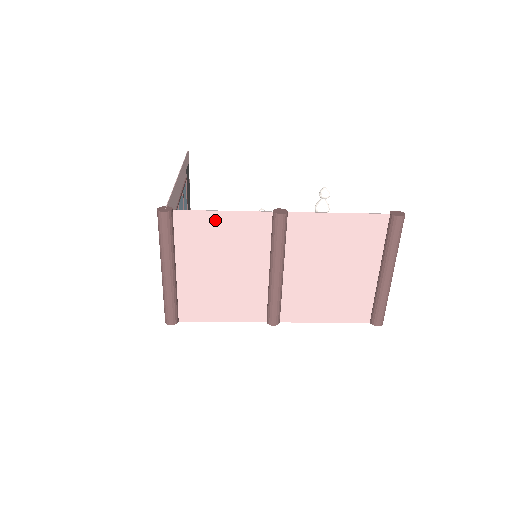
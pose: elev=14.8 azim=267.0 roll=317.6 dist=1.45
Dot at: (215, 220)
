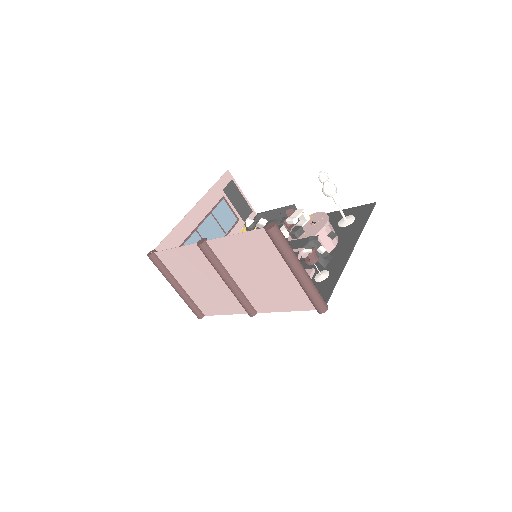
Dot at: (176, 254)
